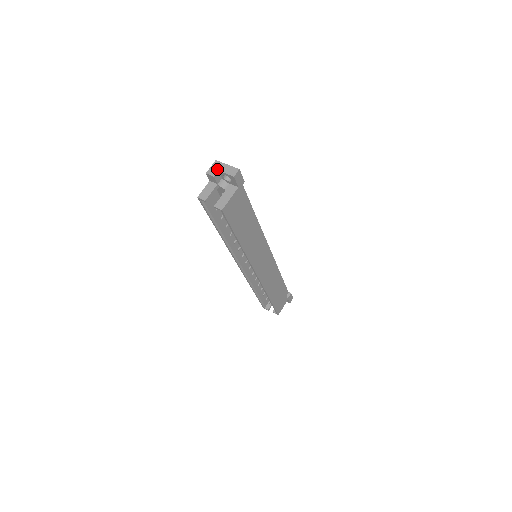
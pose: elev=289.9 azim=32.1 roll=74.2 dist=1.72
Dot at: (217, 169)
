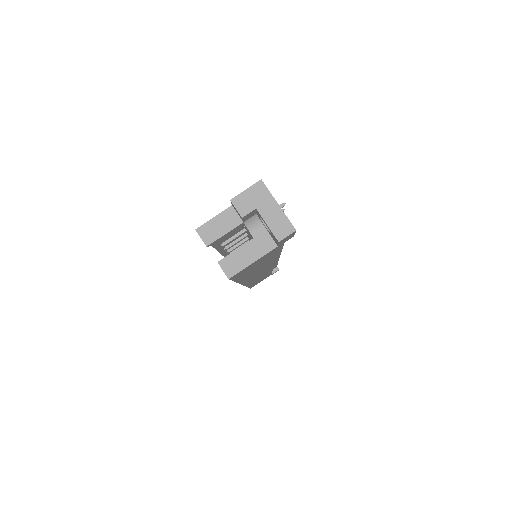
Dot at: (255, 204)
